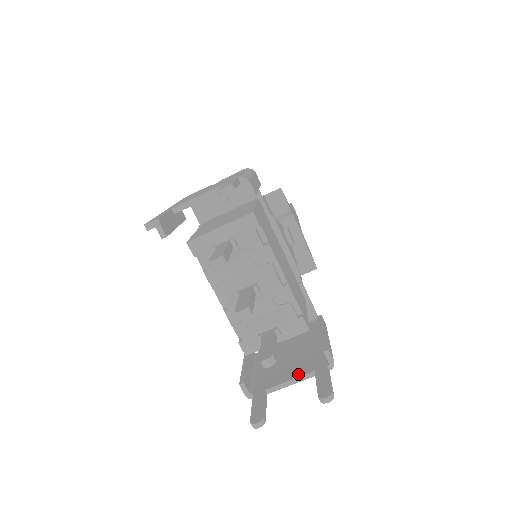
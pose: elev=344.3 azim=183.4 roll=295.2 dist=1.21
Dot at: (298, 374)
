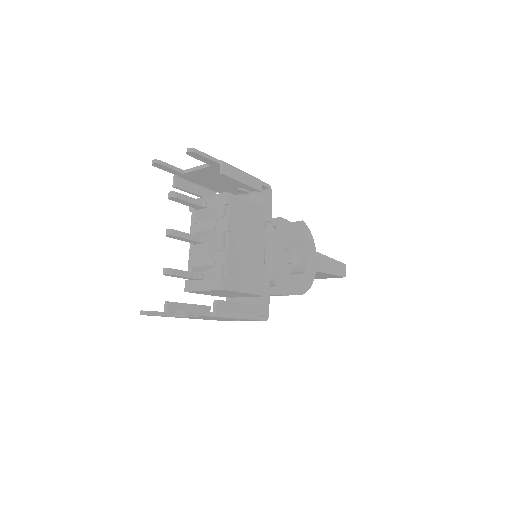
Dot at: occluded
